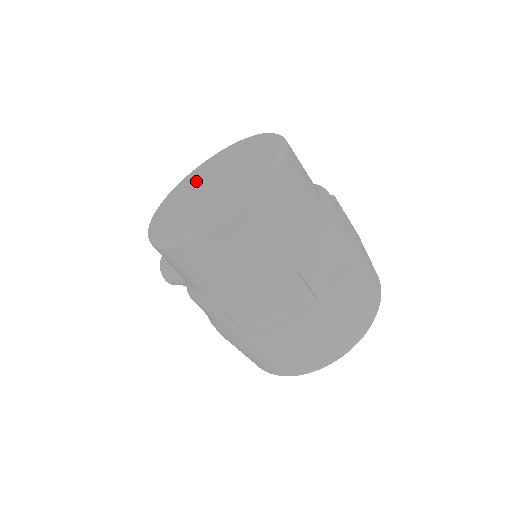
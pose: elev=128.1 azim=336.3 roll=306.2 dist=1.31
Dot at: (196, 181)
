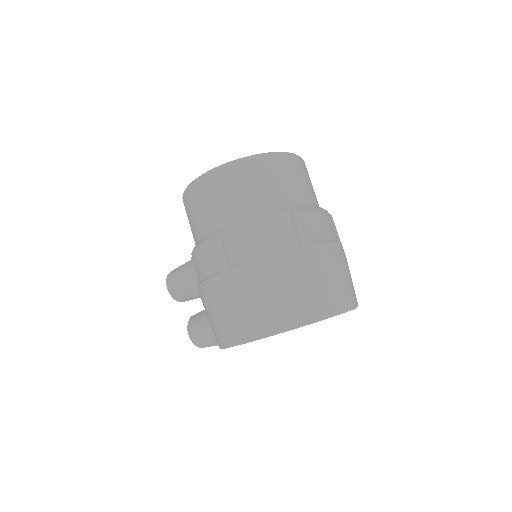
Dot at: occluded
